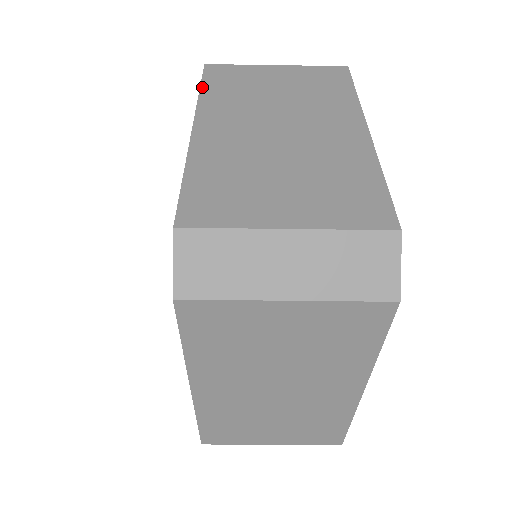
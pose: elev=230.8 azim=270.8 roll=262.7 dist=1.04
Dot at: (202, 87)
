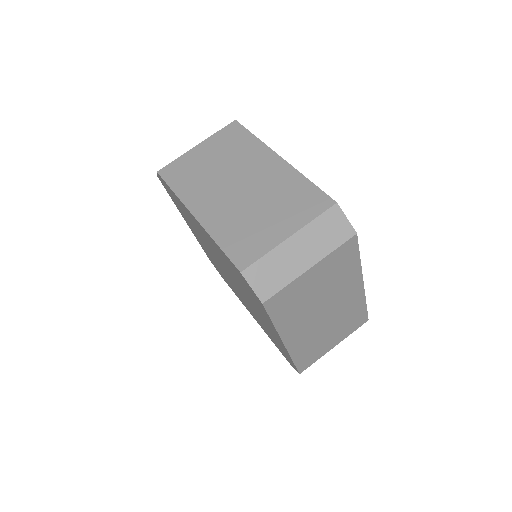
Dot at: (172, 188)
